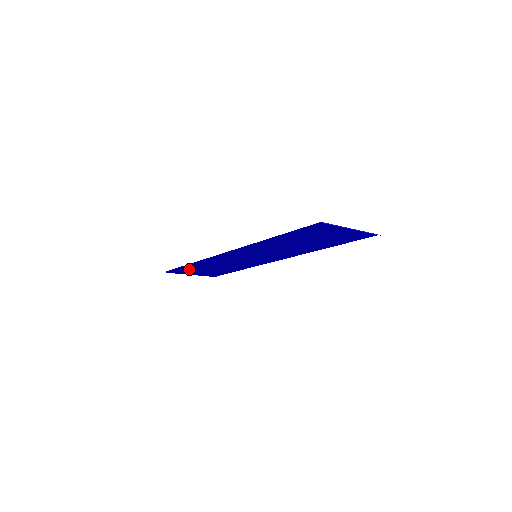
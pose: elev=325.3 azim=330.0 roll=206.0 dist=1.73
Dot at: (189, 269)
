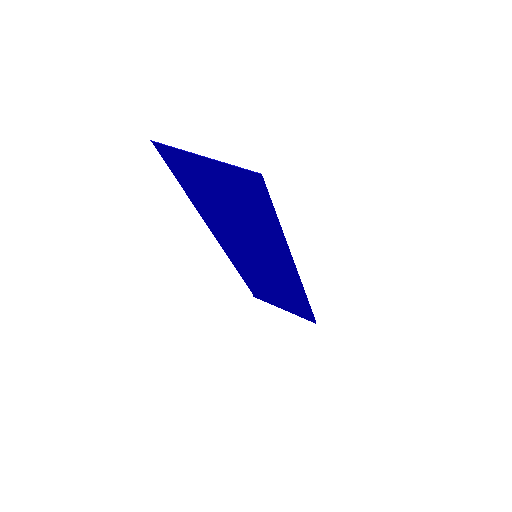
Dot at: (262, 292)
